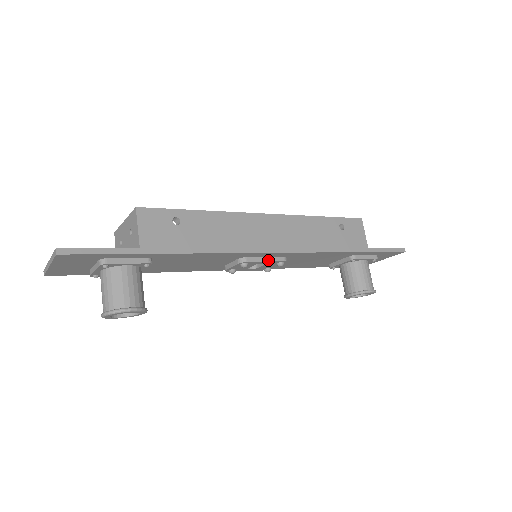
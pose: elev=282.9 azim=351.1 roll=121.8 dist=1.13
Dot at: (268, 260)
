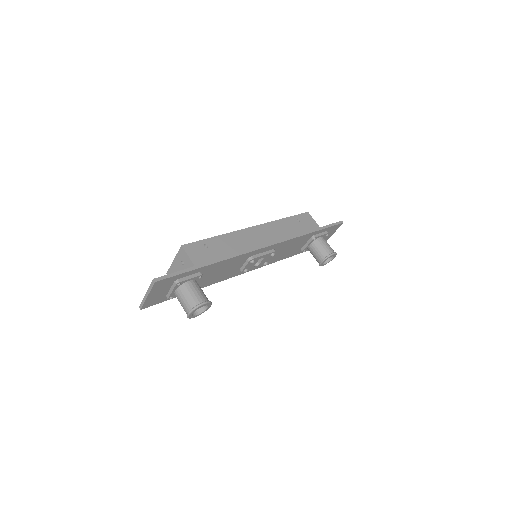
Dot at: (265, 254)
